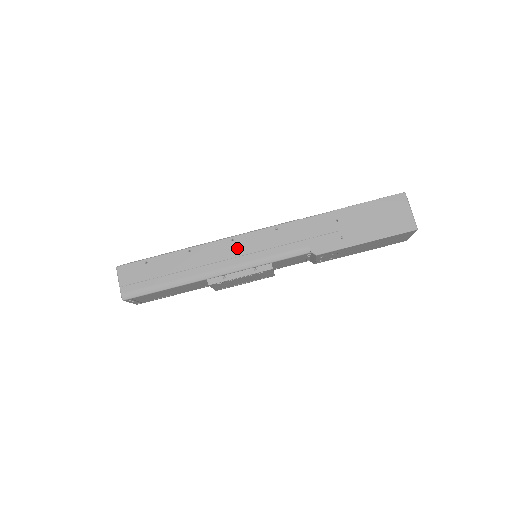
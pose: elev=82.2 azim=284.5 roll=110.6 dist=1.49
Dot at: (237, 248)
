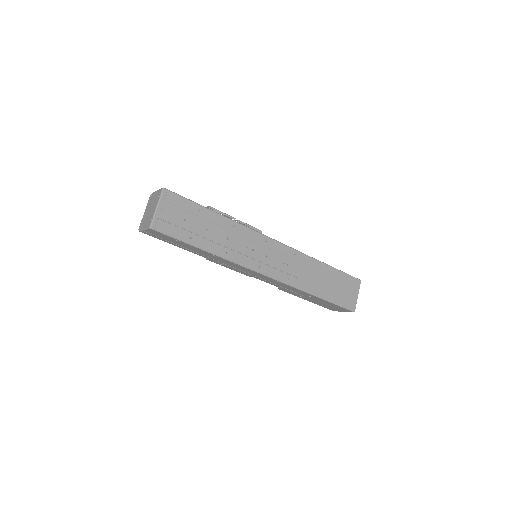
Dot at: (244, 270)
